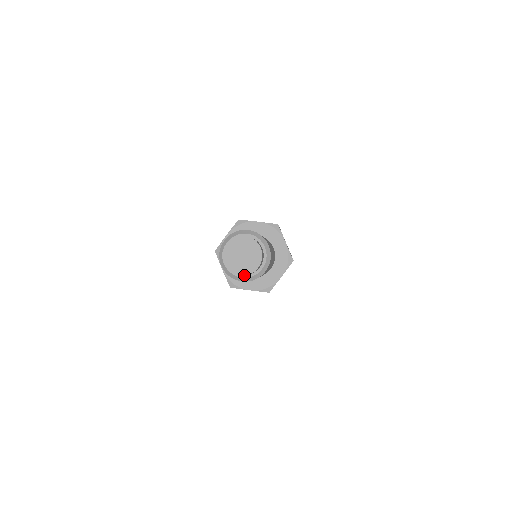
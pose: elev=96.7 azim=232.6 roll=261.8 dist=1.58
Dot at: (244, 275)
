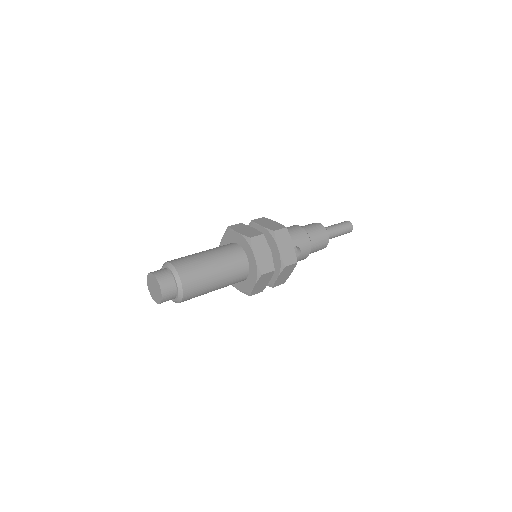
Dot at: (150, 293)
